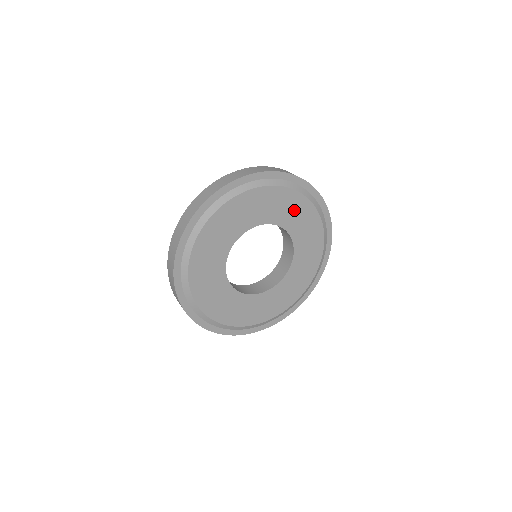
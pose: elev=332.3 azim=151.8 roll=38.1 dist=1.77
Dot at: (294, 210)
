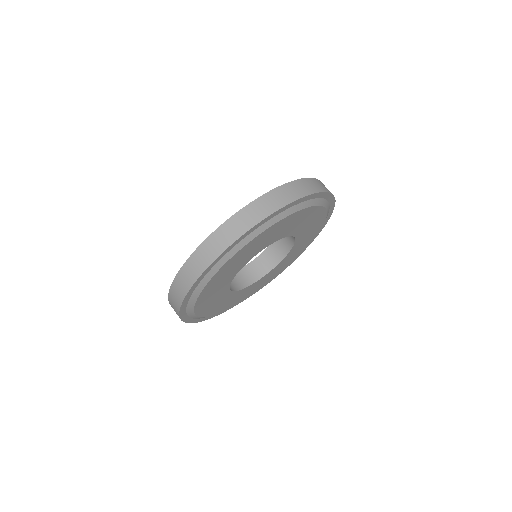
Dot at: (272, 234)
